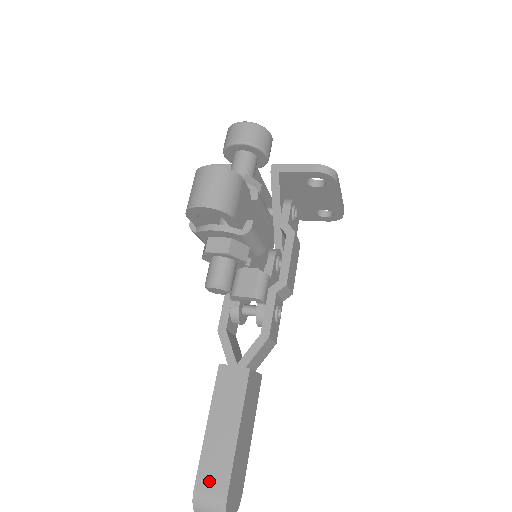
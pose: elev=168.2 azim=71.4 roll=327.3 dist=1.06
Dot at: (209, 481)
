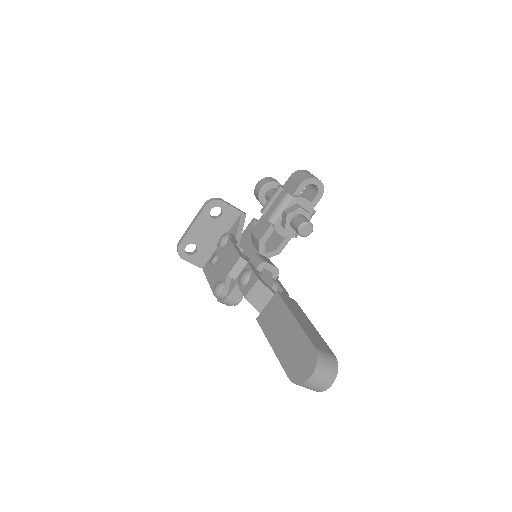
Dot at: (320, 345)
